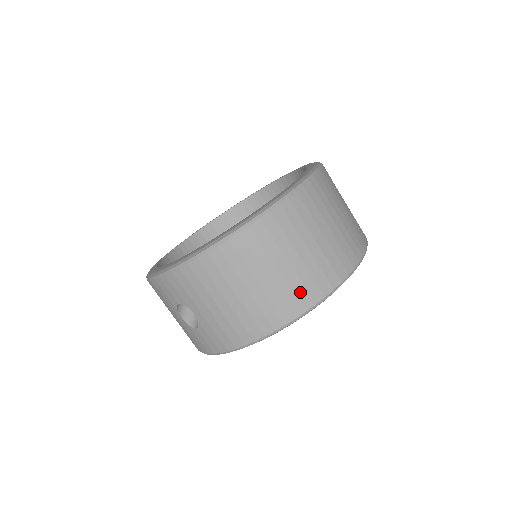
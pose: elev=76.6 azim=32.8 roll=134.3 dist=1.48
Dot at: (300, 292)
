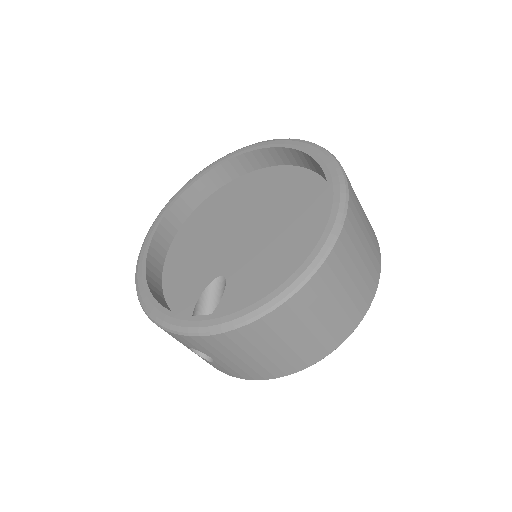
Dot at: (327, 341)
